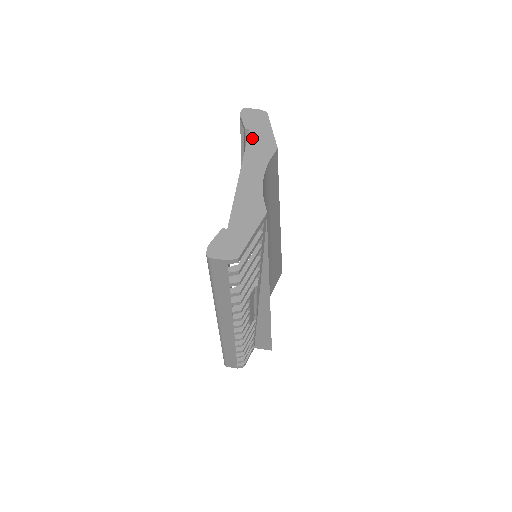
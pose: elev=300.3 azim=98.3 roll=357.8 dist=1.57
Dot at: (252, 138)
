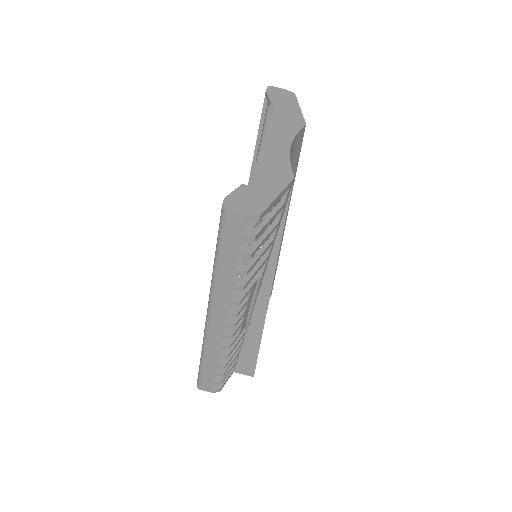
Dot at: (279, 111)
